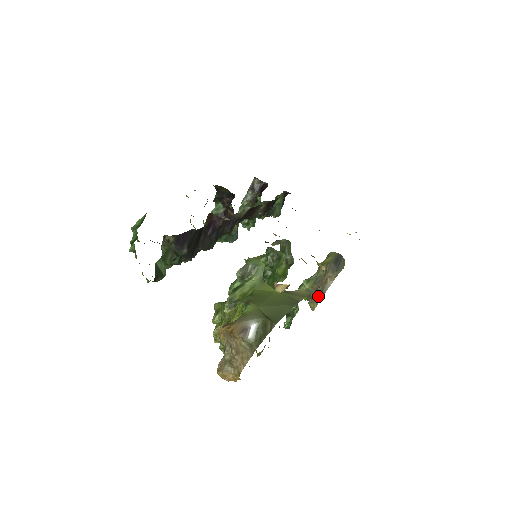
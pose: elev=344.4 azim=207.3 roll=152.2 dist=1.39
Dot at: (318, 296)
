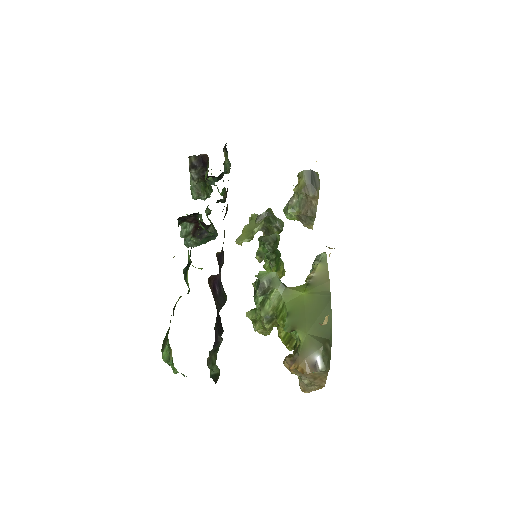
Dot at: (310, 219)
